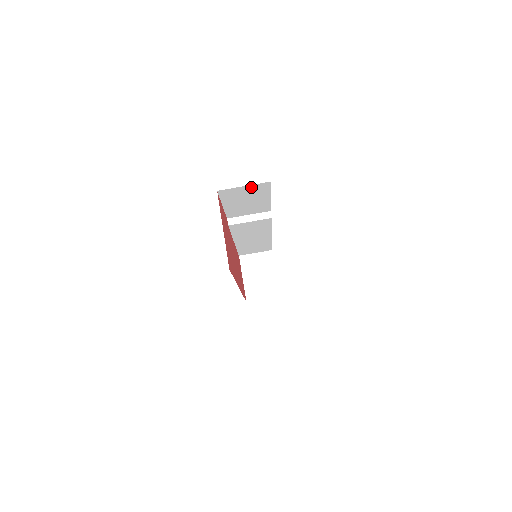
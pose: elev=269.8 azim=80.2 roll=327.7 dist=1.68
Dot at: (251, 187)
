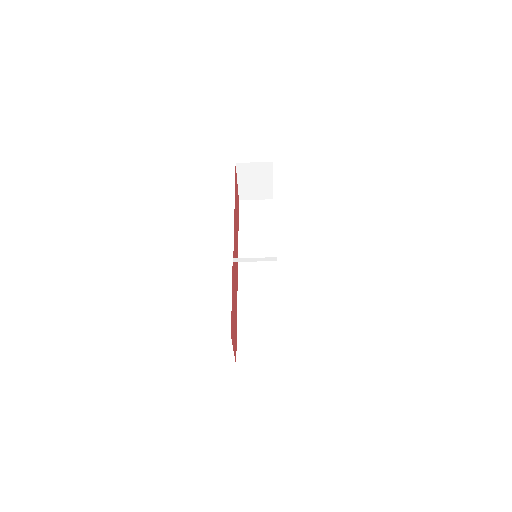
Dot at: occluded
